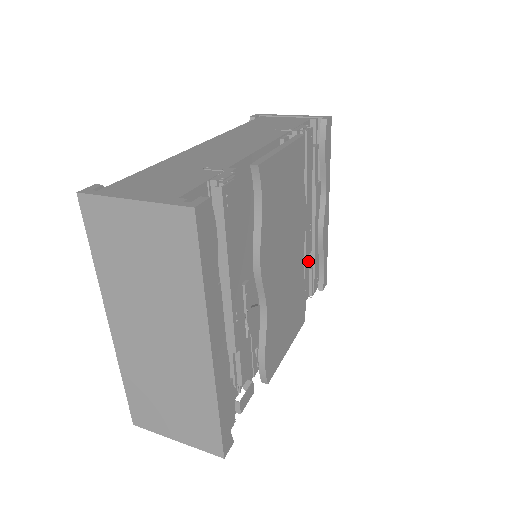
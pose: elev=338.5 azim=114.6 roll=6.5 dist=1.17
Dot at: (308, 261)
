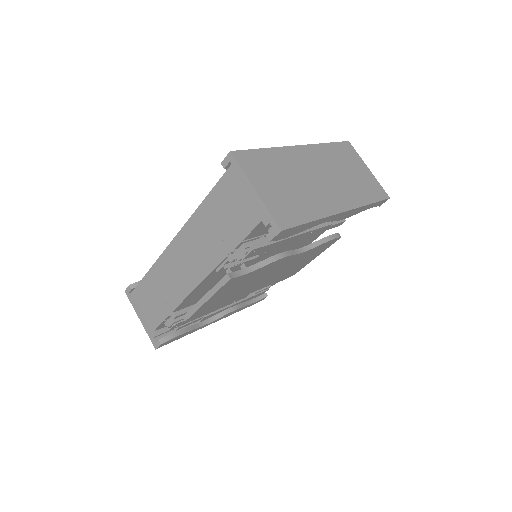
Dot at: occluded
